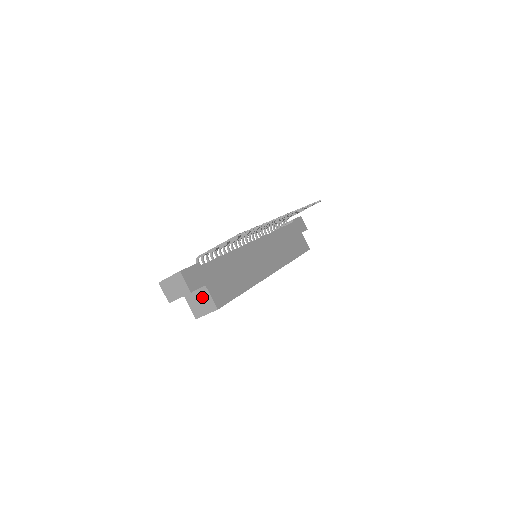
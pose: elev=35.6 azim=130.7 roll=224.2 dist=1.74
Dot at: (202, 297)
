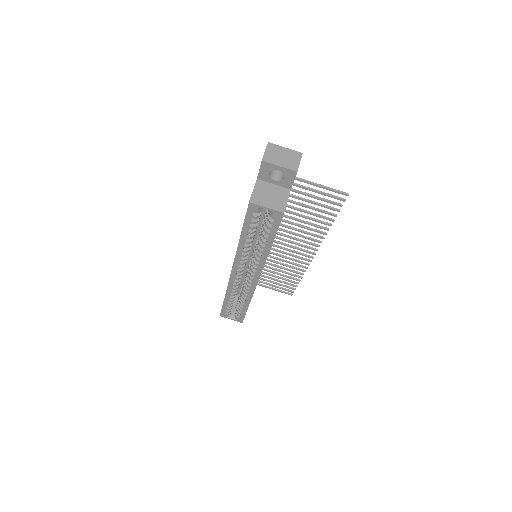
Dot at: (277, 194)
